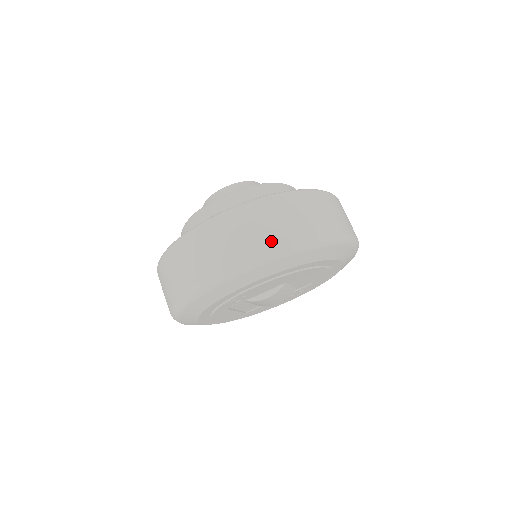
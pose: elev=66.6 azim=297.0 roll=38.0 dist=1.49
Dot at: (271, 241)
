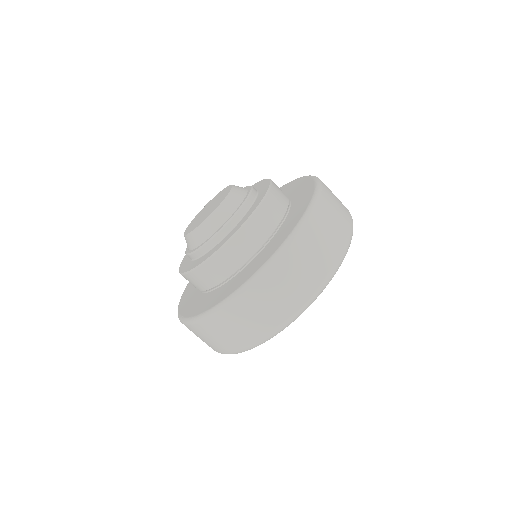
Dot at: (250, 338)
